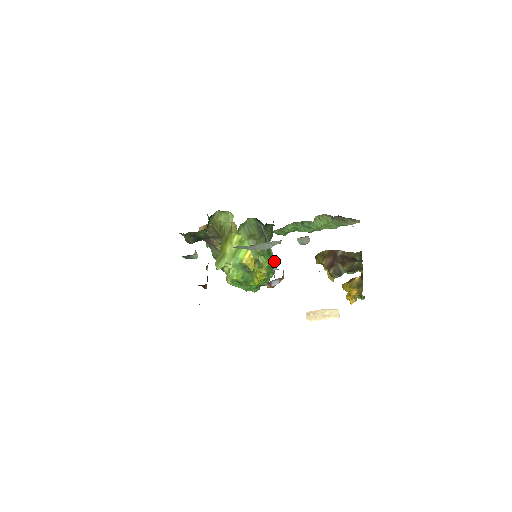
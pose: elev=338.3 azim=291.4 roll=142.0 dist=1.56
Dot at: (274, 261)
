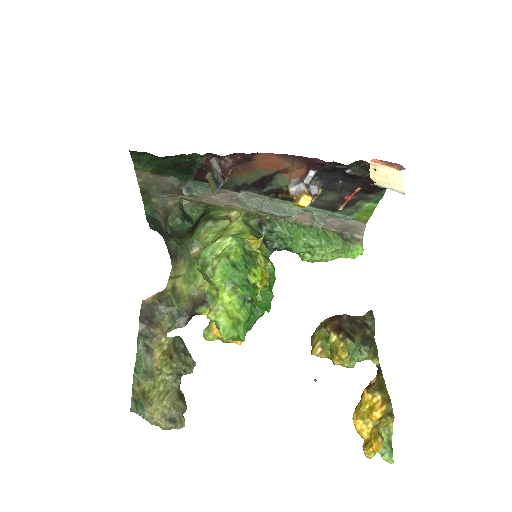
Dot at: (274, 279)
